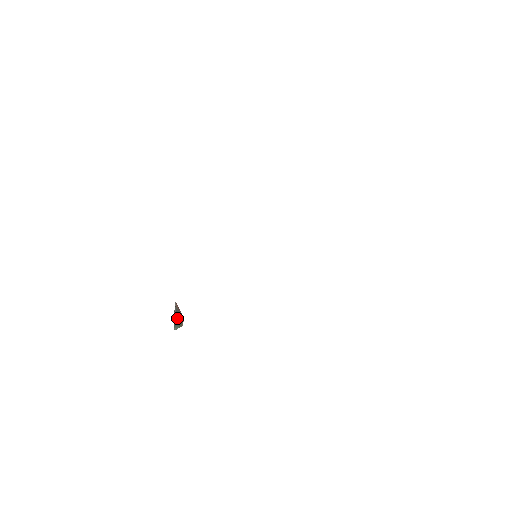
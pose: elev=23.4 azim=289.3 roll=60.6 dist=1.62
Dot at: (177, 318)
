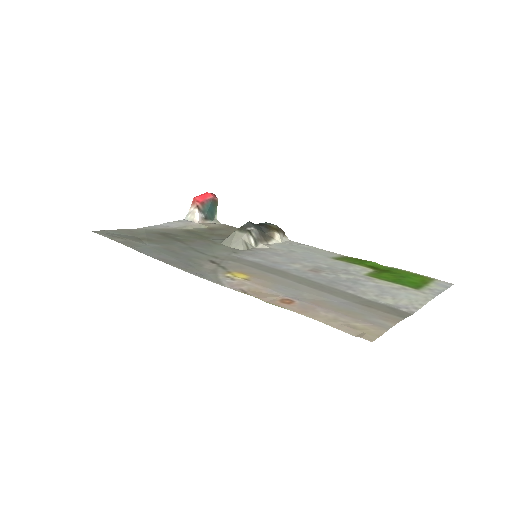
Dot at: (209, 211)
